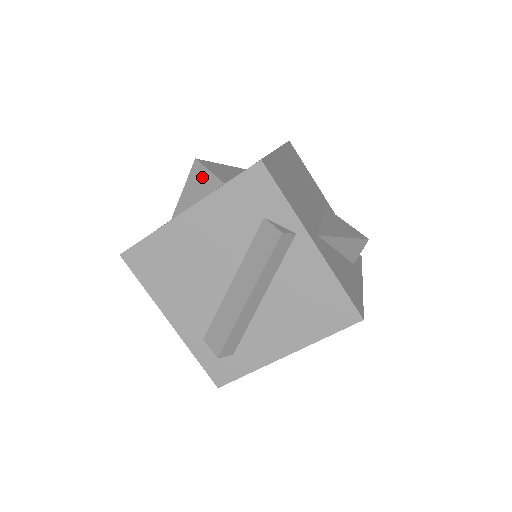
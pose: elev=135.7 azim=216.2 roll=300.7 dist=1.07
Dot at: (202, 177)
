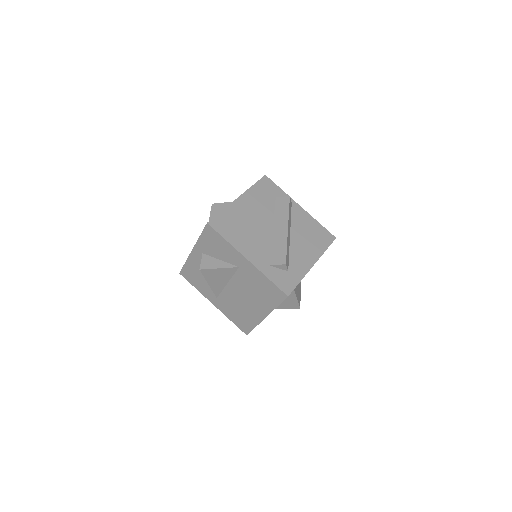
Dot at: (222, 207)
